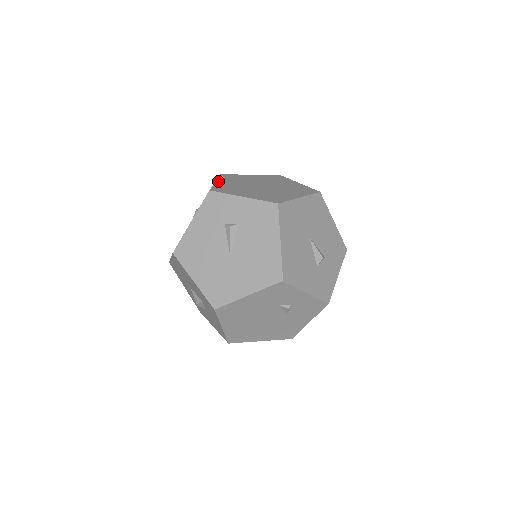
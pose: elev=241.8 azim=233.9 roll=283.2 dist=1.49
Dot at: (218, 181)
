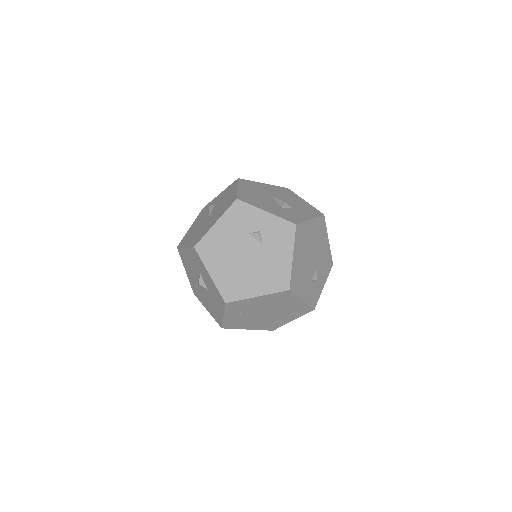
Dot at: occluded
